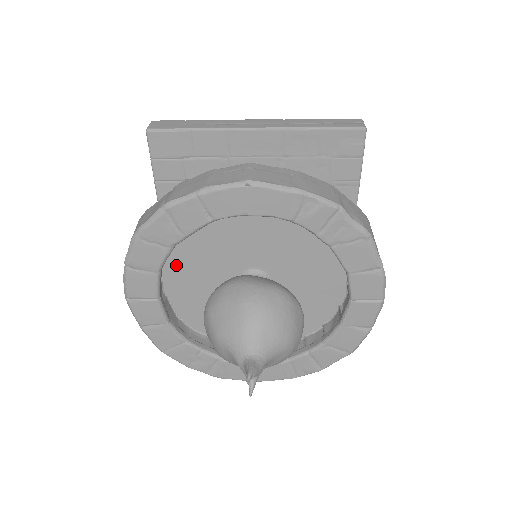
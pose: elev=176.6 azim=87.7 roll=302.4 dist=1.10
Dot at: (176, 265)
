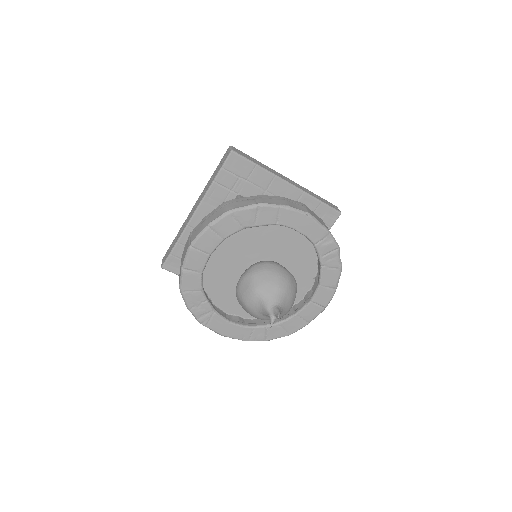
Dot at: (225, 239)
